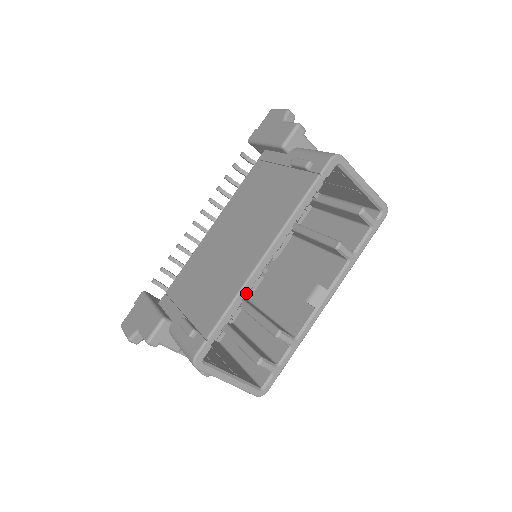
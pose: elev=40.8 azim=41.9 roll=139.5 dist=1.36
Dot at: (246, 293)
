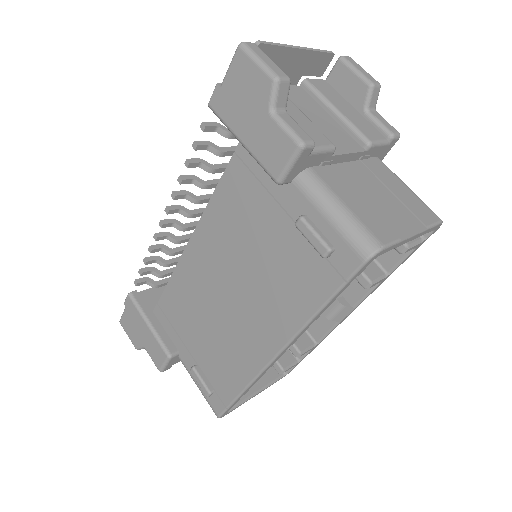
Dot at: occluded
